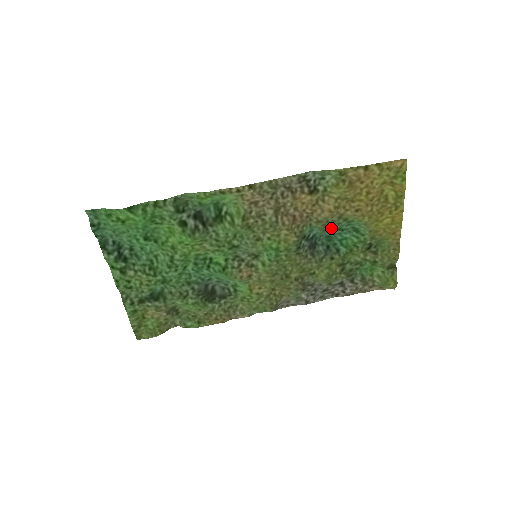
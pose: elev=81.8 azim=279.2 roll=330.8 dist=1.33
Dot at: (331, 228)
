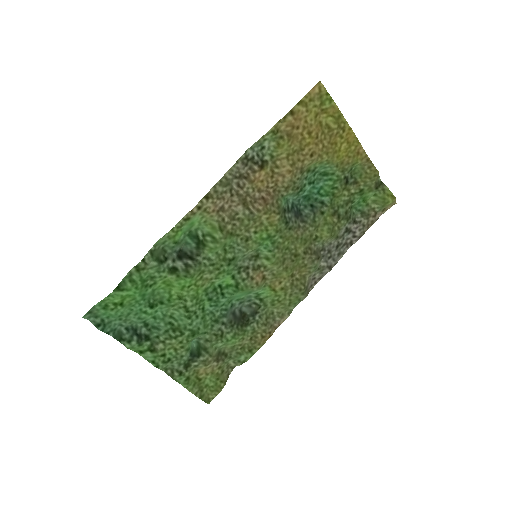
Dot at: (302, 187)
